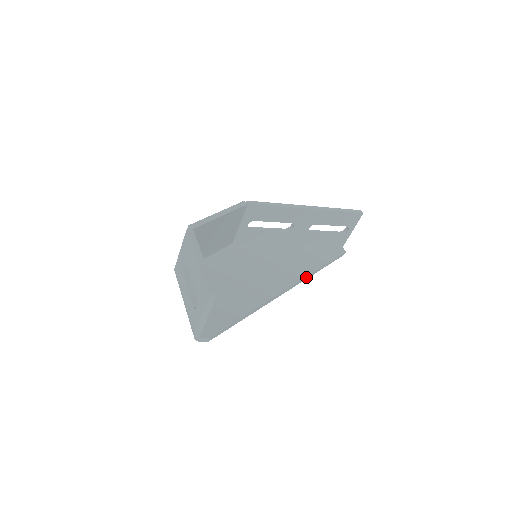
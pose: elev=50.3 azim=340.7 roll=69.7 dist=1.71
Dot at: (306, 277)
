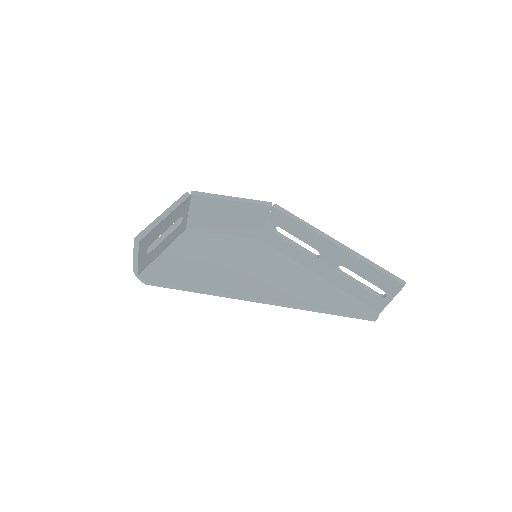
Dot at: (296, 306)
